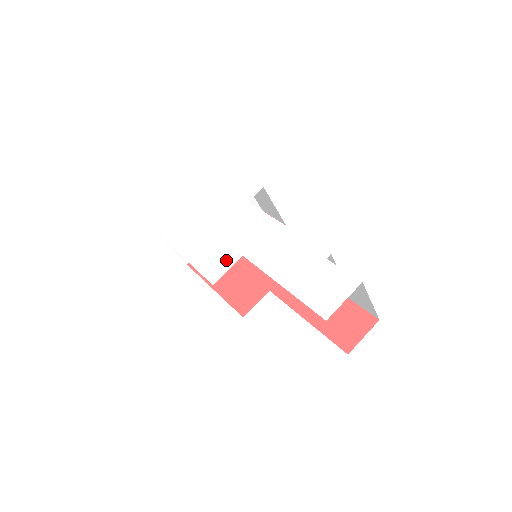
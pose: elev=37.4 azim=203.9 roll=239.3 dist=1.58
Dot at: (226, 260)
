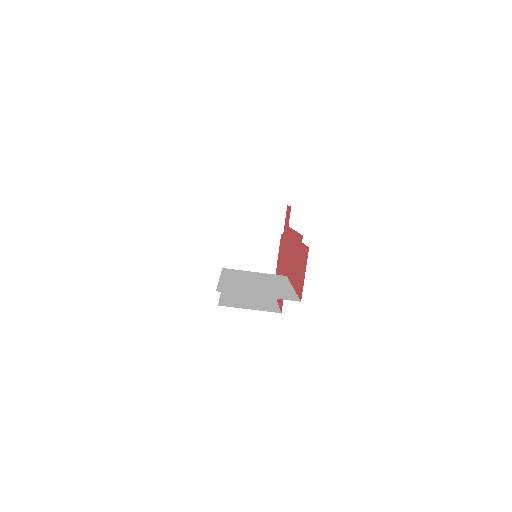
Dot at: occluded
